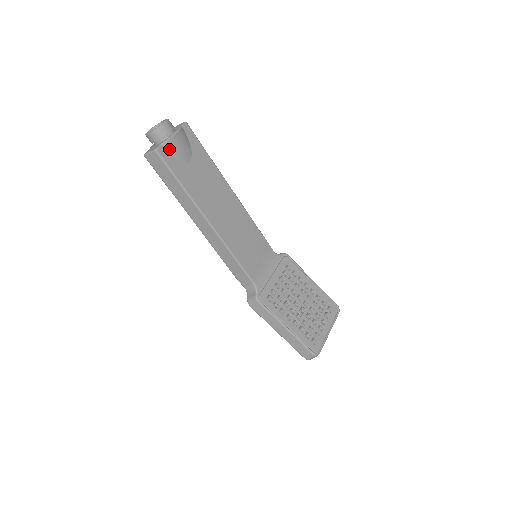
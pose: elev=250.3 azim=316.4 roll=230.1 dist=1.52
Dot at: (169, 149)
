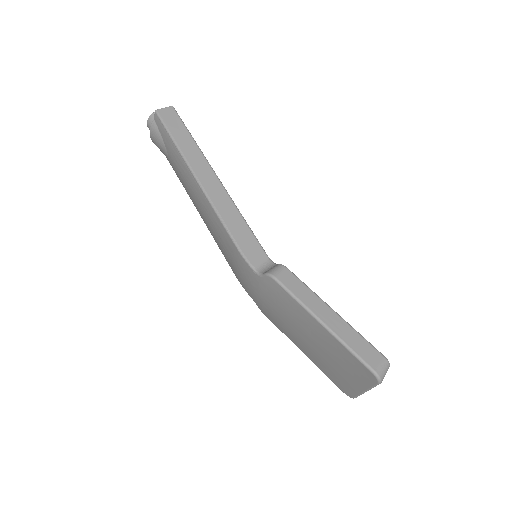
Dot at: occluded
